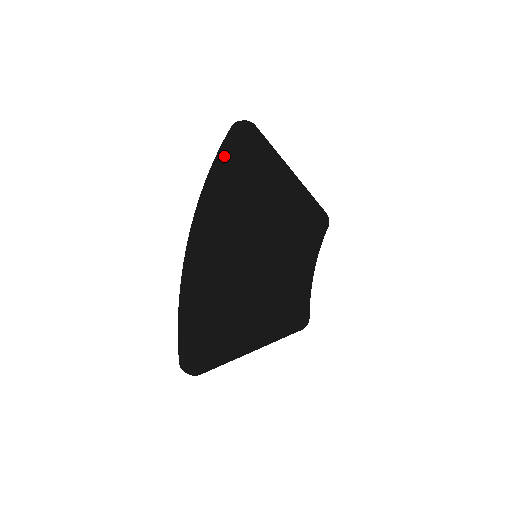
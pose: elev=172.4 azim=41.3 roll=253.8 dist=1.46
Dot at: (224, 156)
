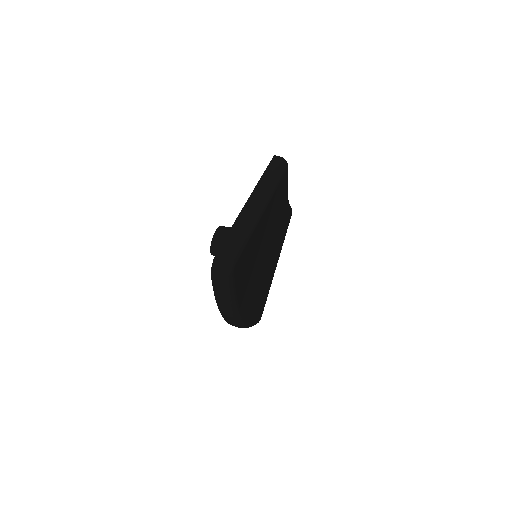
Dot at: (226, 298)
